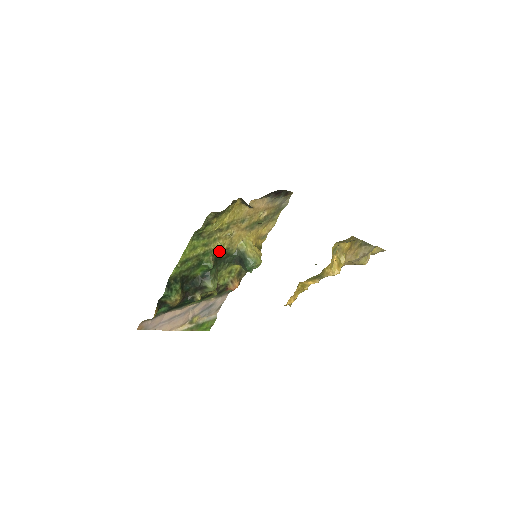
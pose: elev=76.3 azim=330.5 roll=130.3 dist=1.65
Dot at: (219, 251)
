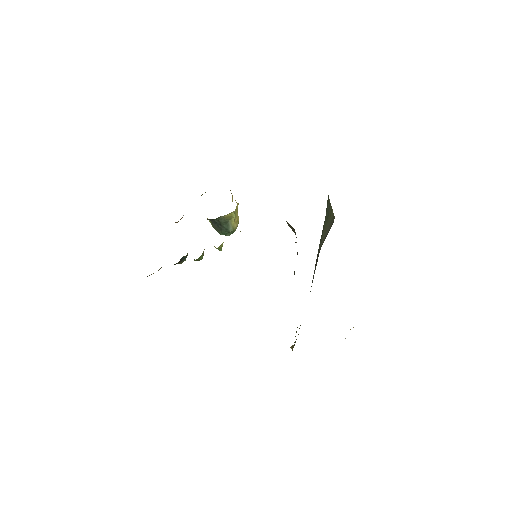
Dot at: (220, 250)
